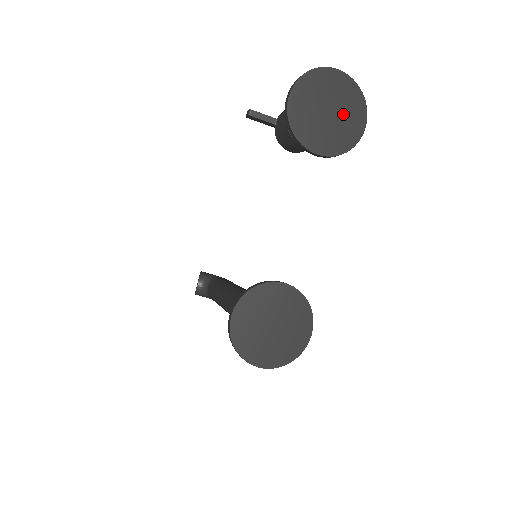
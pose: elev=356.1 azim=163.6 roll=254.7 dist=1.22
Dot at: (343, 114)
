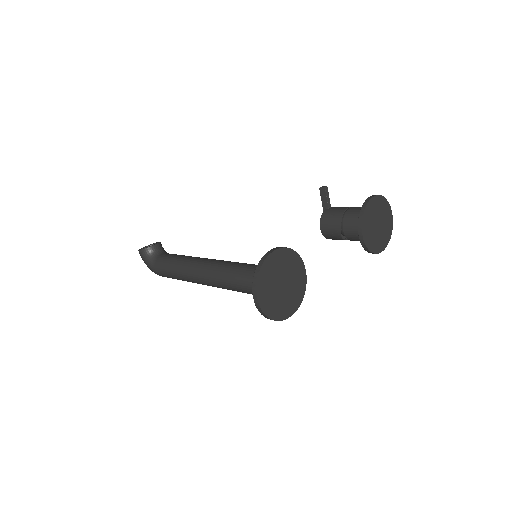
Dot at: (381, 234)
